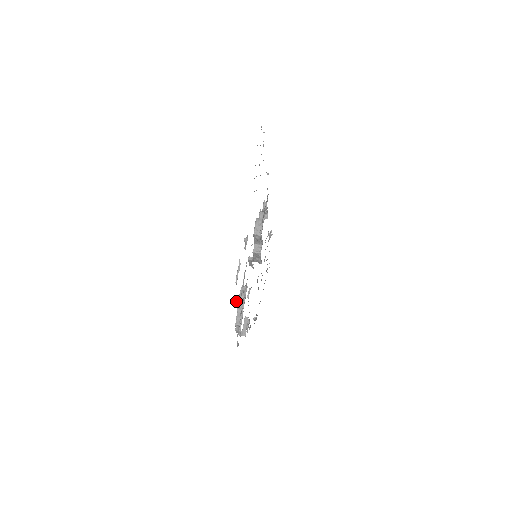
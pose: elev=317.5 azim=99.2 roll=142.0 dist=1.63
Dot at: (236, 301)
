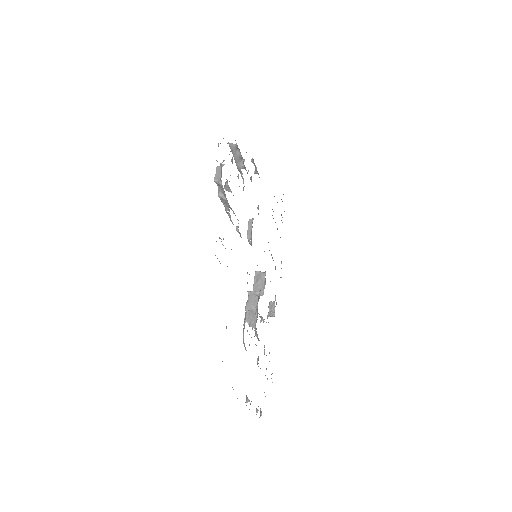
Dot at: occluded
